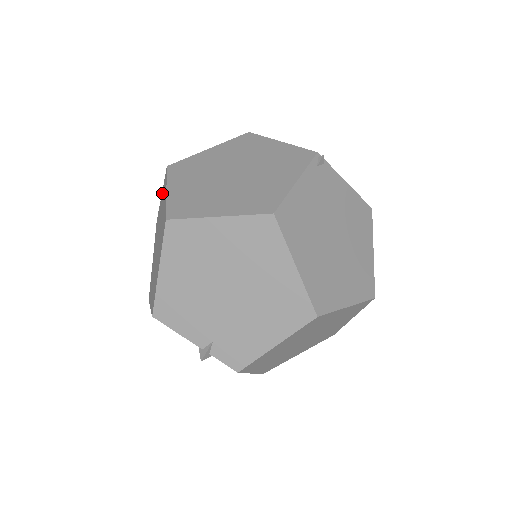
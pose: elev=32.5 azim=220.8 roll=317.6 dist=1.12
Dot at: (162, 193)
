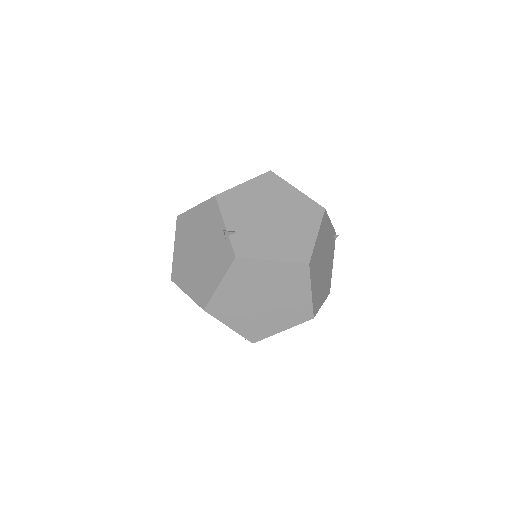
Dot at: occluded
